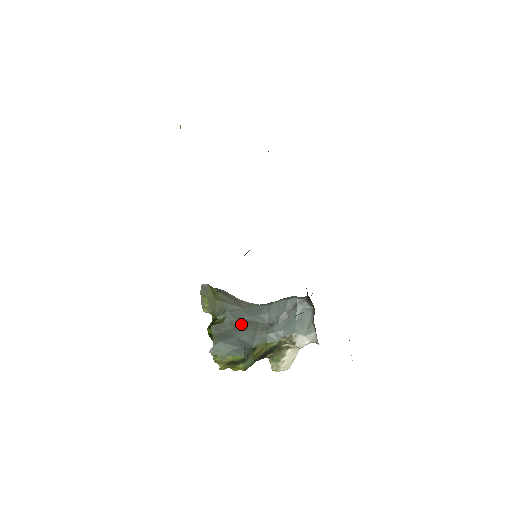
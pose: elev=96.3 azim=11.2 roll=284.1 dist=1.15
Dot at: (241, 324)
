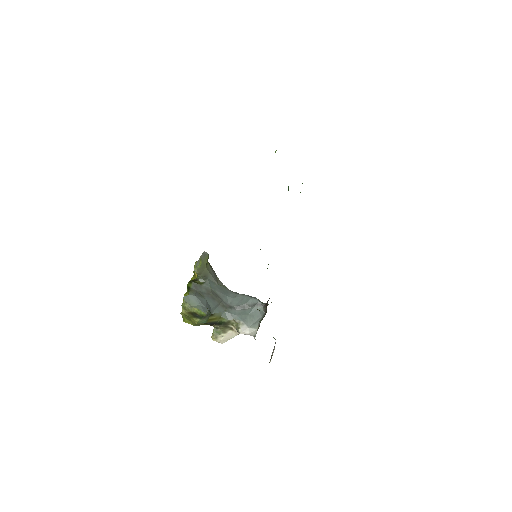
Dot at: (213, 293)
